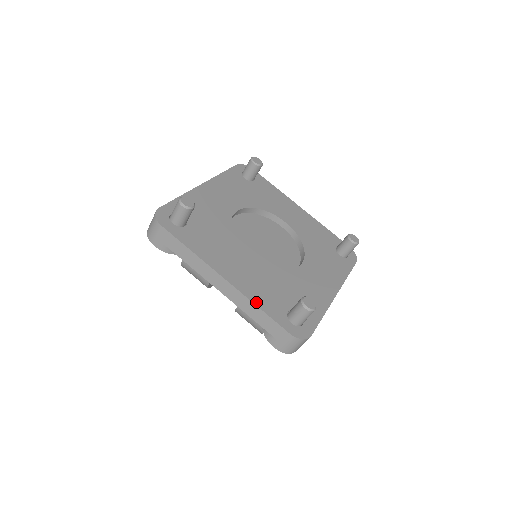
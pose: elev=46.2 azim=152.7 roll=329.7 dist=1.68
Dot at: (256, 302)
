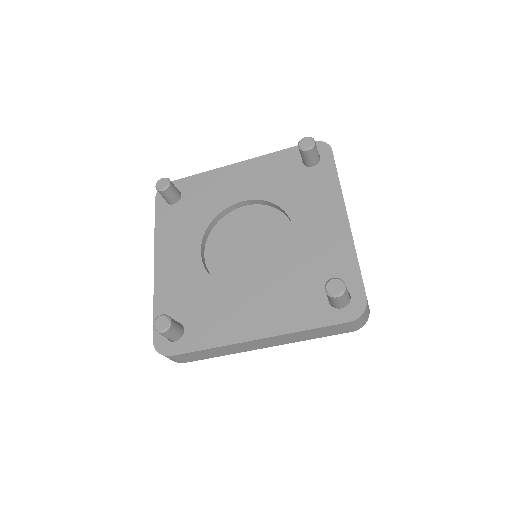
Dot at: (156, 297)
